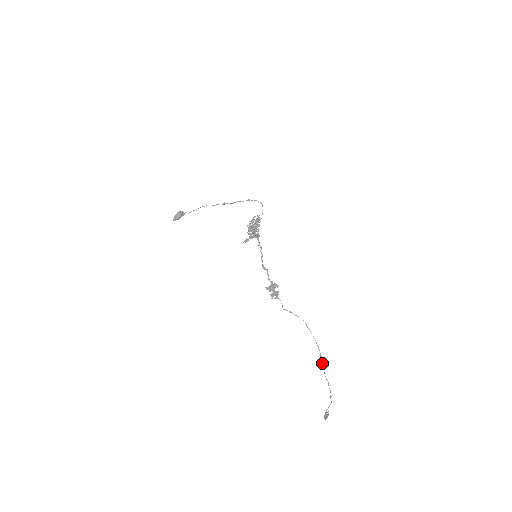
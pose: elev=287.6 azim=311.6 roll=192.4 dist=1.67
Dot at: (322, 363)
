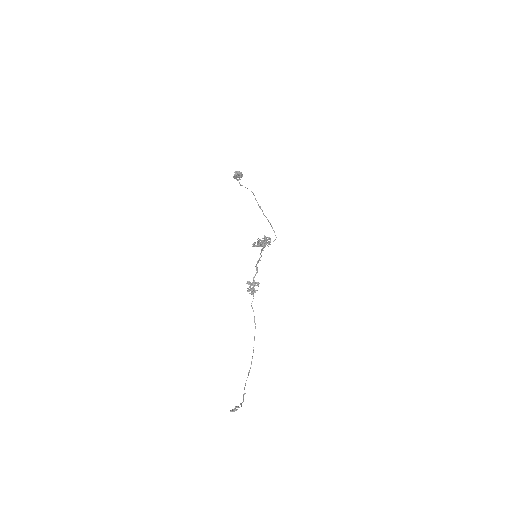
Dot at: (248, 375)
